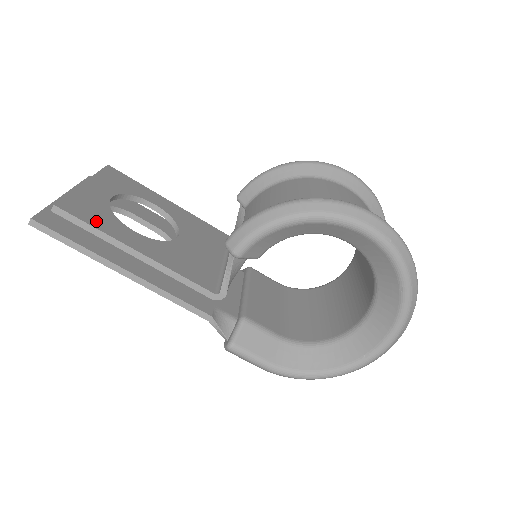
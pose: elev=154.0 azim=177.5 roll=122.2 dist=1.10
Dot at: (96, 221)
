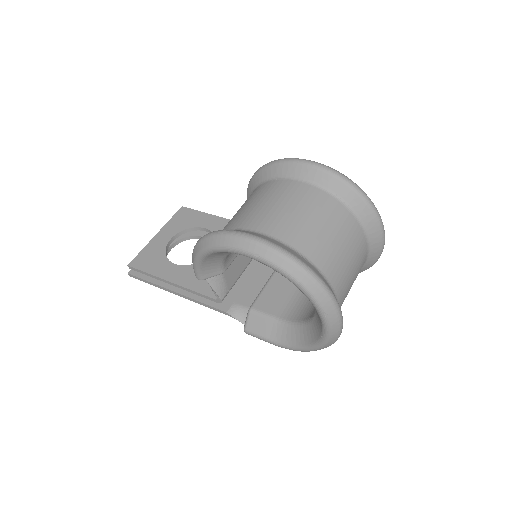
Dot at: (150, 267)
